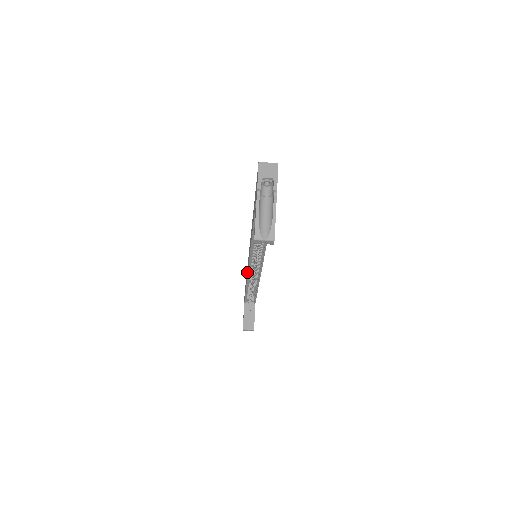
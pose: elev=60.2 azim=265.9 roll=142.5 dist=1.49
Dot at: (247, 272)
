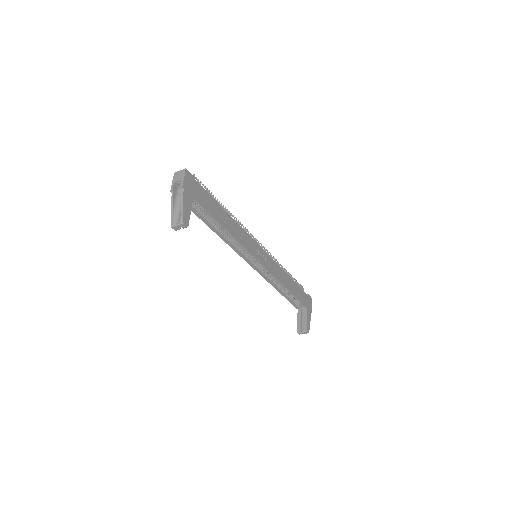
Dot at: occluded
